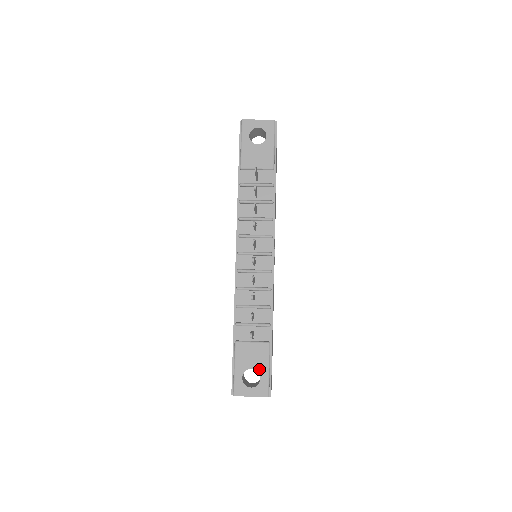
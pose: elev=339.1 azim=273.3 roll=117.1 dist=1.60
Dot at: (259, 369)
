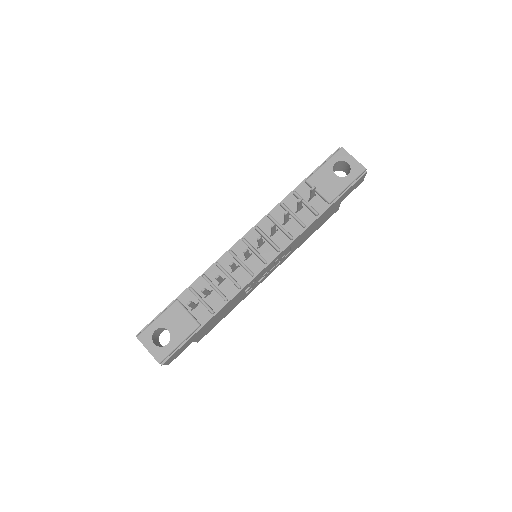
Dot at: (173, 336)
